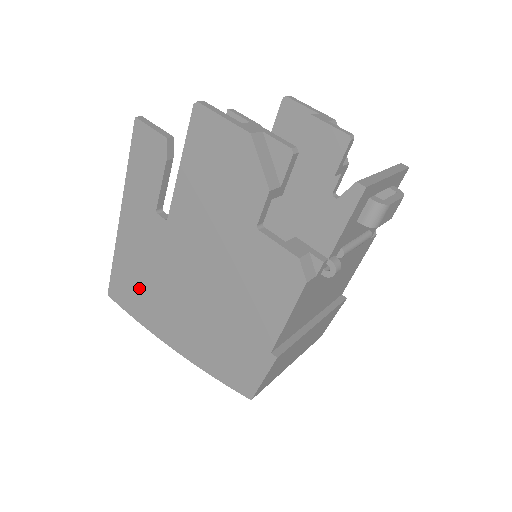
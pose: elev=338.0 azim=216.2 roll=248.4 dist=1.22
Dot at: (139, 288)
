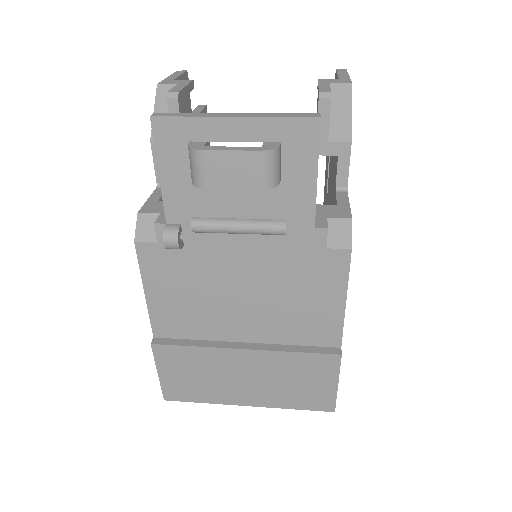
Dot at: occluded
